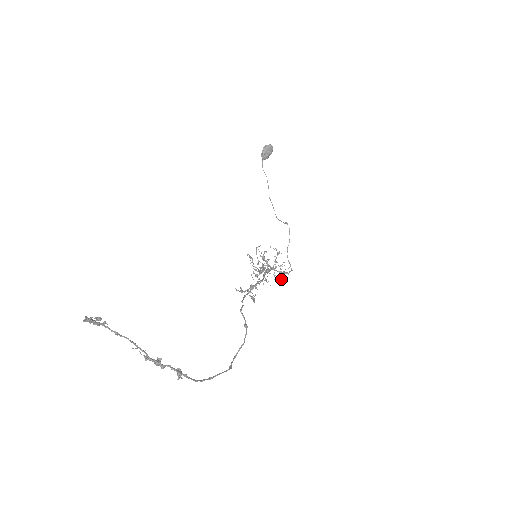
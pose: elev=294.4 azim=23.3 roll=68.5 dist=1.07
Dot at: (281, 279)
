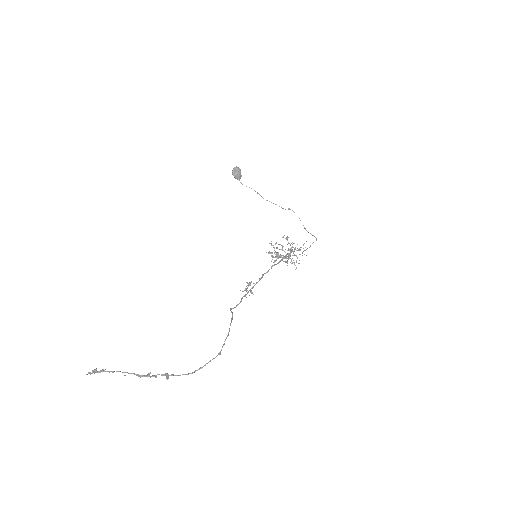
Dot at: occluded
